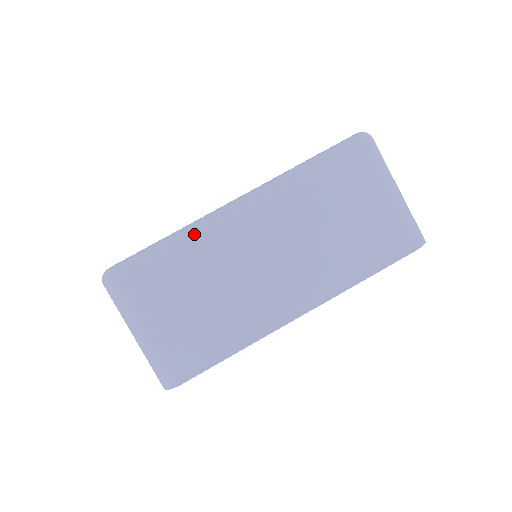
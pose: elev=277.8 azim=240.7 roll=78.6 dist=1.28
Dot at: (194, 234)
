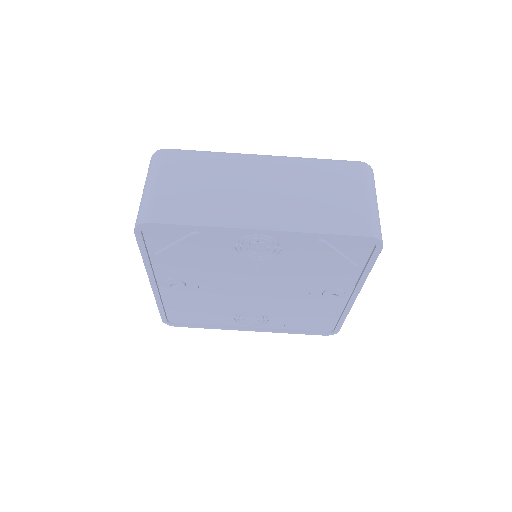
Dot at: (225, 154)
